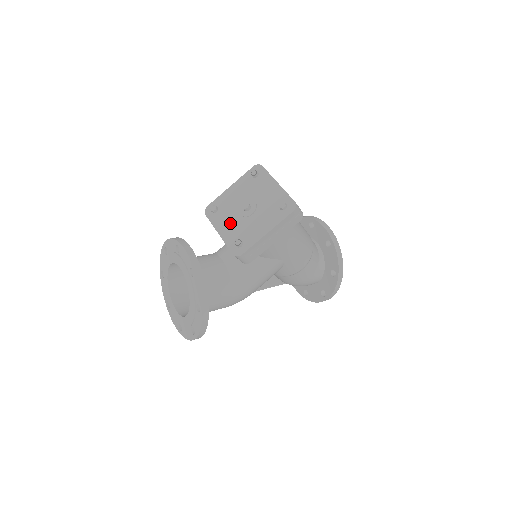
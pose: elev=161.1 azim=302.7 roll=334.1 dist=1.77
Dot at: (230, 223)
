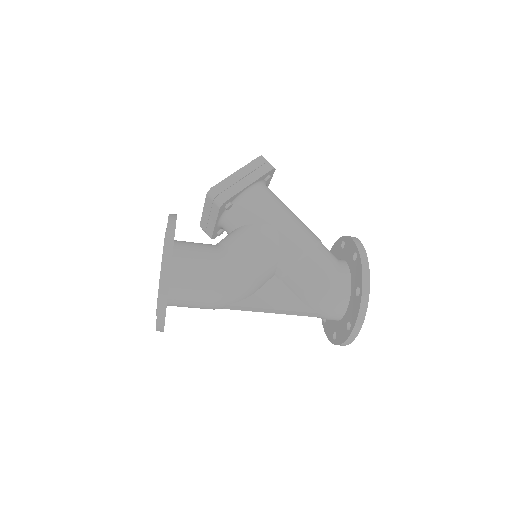
Dot at: occluded
